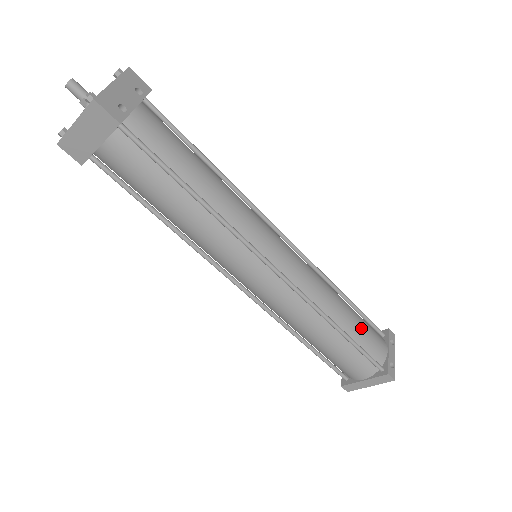
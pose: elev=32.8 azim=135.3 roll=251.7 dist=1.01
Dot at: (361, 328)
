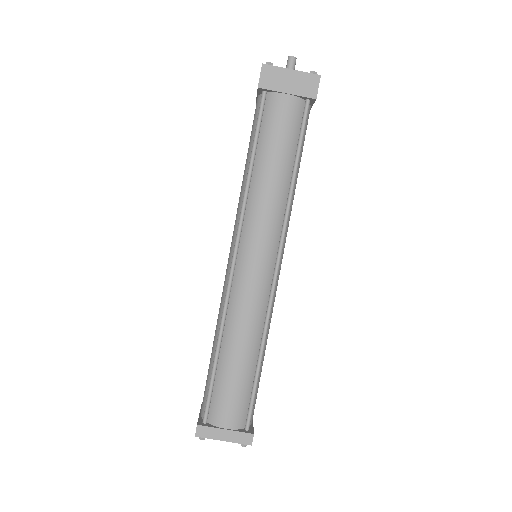
Dot at: occluded
